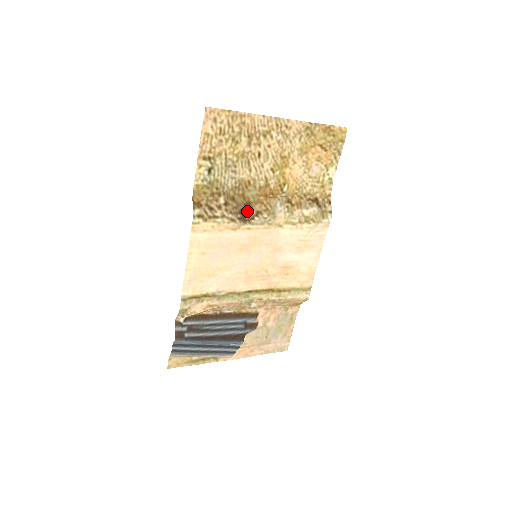
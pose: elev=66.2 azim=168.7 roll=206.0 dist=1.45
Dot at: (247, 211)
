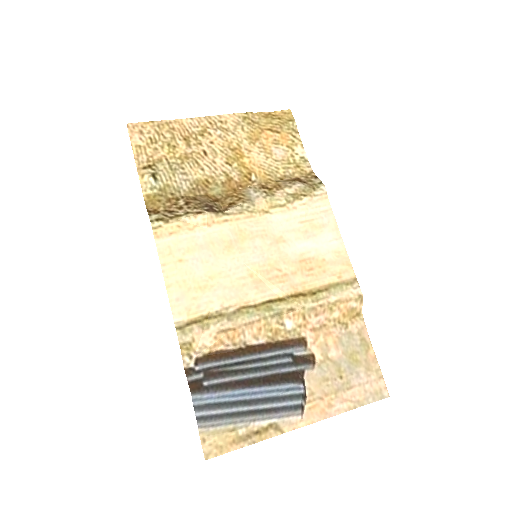
Dot at: (217, 206)
